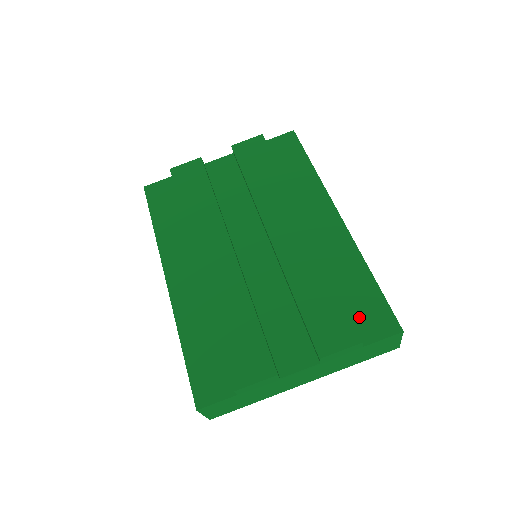
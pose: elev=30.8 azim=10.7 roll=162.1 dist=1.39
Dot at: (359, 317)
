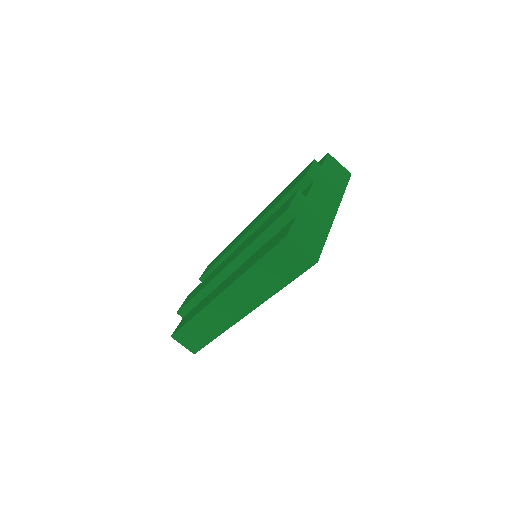
Dot at: occluded
